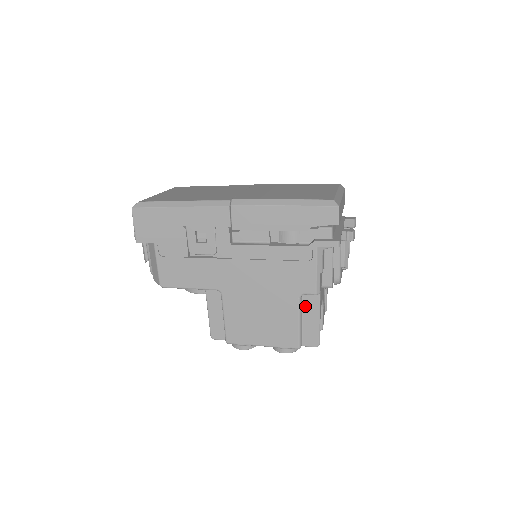
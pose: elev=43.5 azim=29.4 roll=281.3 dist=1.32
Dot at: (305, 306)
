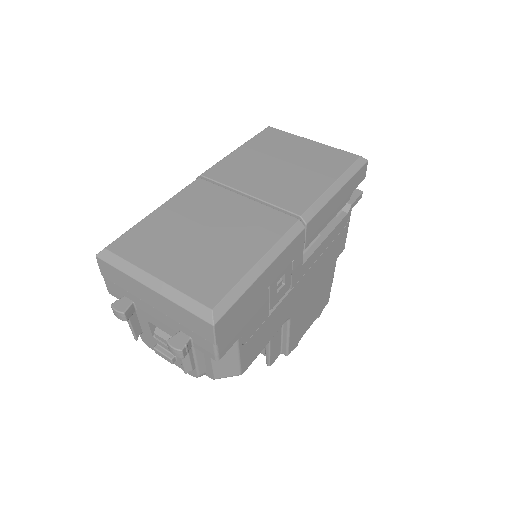
Dot at: occluded
